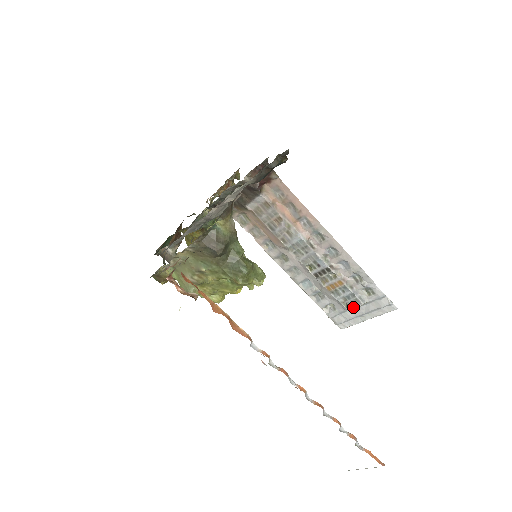
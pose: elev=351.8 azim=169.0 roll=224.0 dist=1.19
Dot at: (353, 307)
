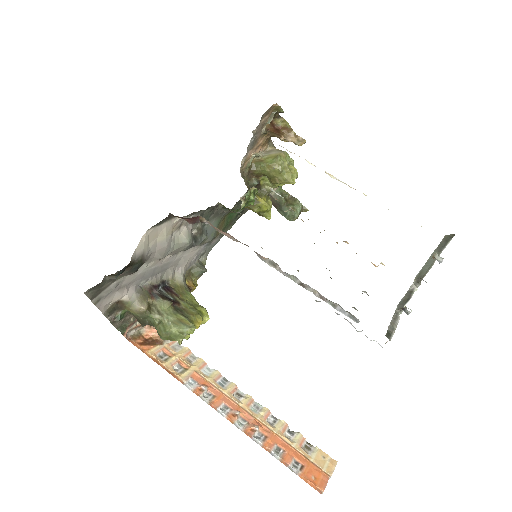
Dot at: occluded
